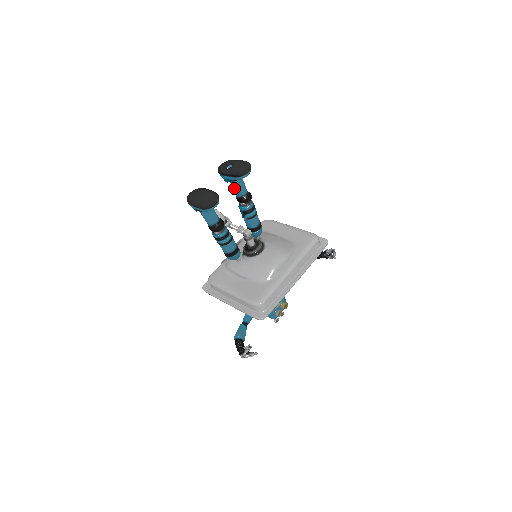
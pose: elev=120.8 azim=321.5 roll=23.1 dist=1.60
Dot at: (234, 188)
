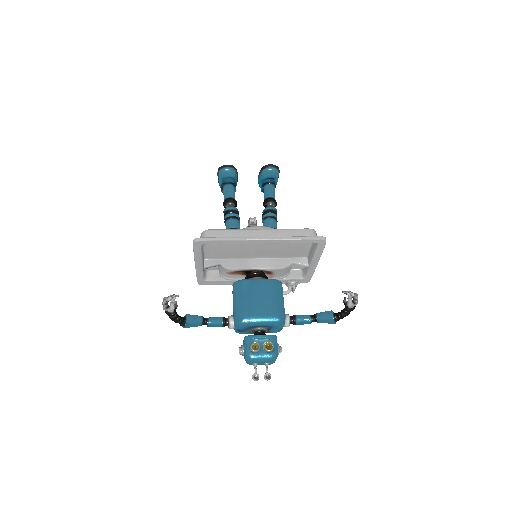
Dot at: (264, 193)
